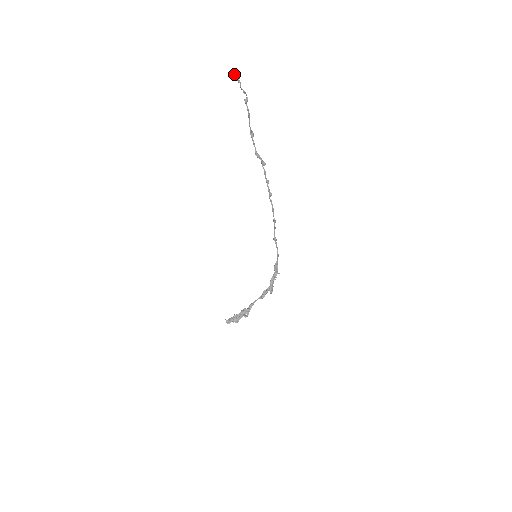
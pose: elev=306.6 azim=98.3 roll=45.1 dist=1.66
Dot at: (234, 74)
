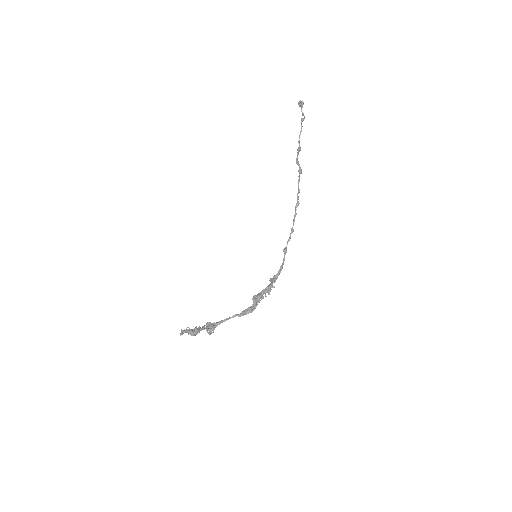
Dot at: (299, 101)
